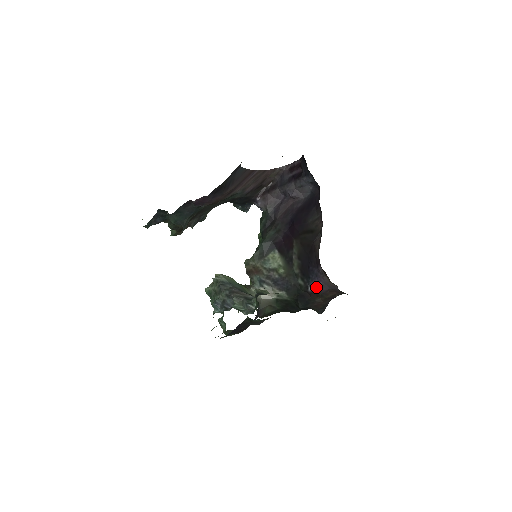
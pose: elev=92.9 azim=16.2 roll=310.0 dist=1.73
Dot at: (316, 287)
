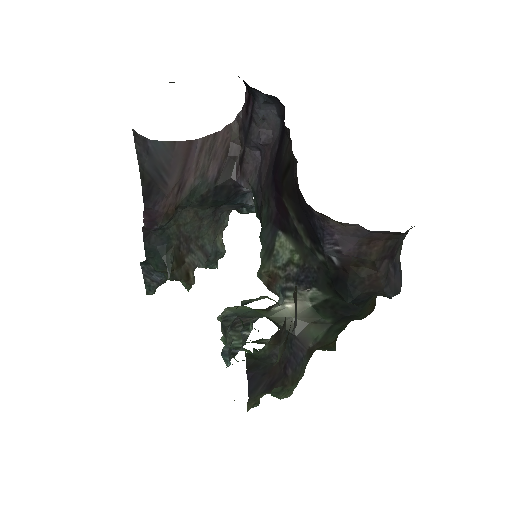
Dot at: (336, 250)
